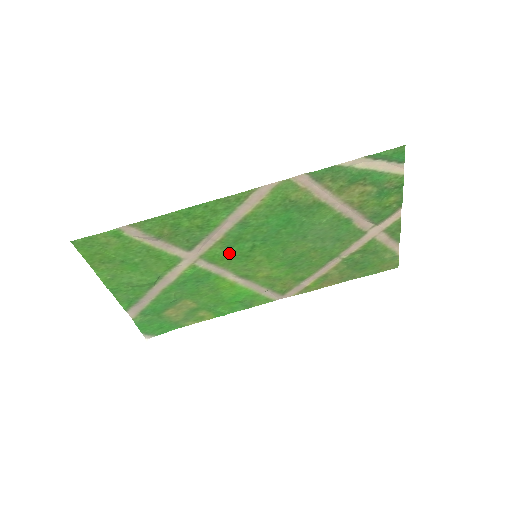
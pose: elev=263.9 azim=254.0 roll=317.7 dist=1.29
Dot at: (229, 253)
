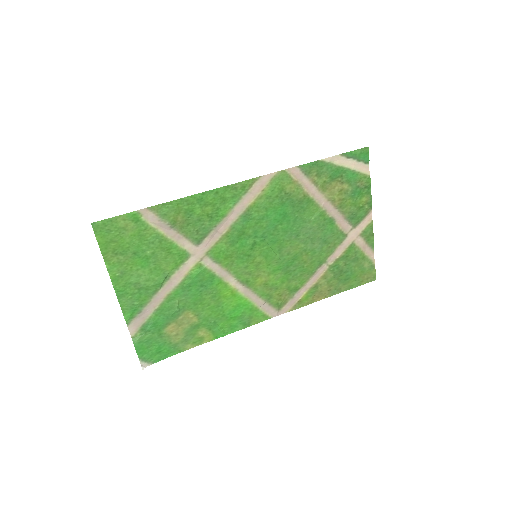
Dot at: (233, 250)
